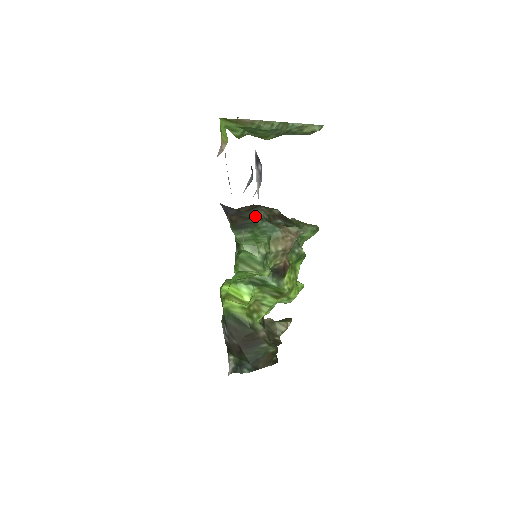
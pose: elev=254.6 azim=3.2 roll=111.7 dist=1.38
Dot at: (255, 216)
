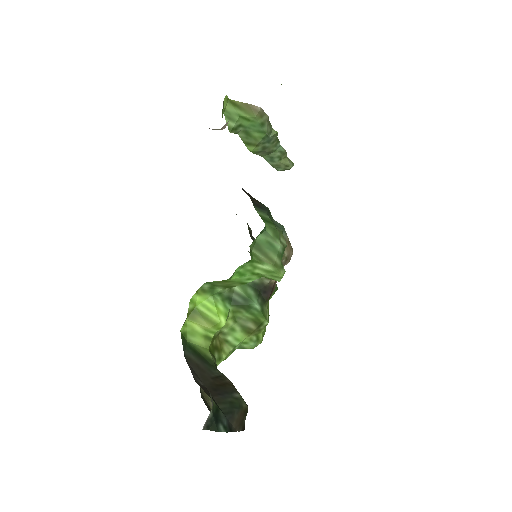
Dot at: occluded
